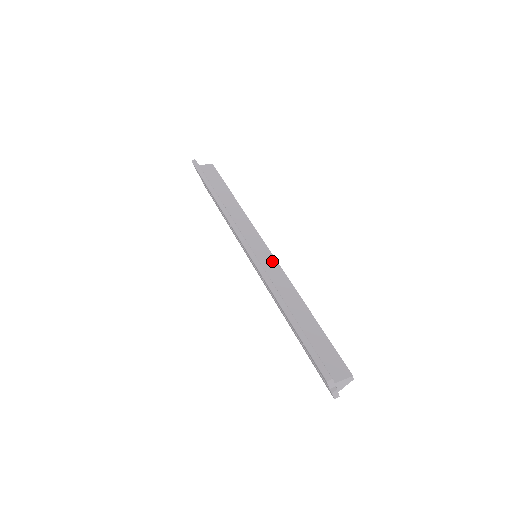
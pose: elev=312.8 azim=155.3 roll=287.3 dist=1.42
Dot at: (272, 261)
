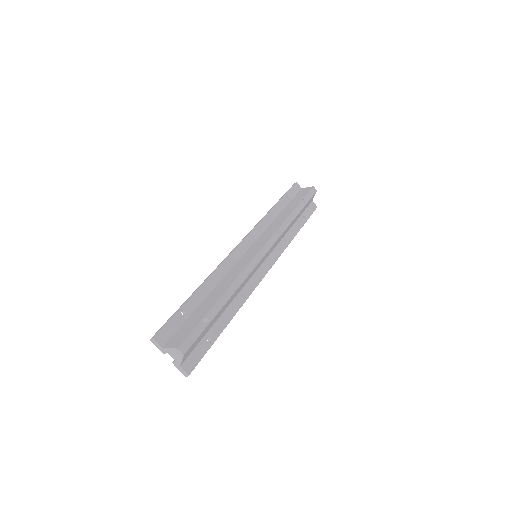
Dot at: (250, 258)
